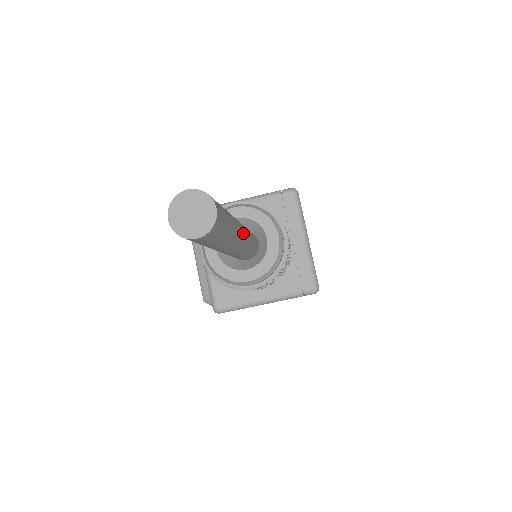
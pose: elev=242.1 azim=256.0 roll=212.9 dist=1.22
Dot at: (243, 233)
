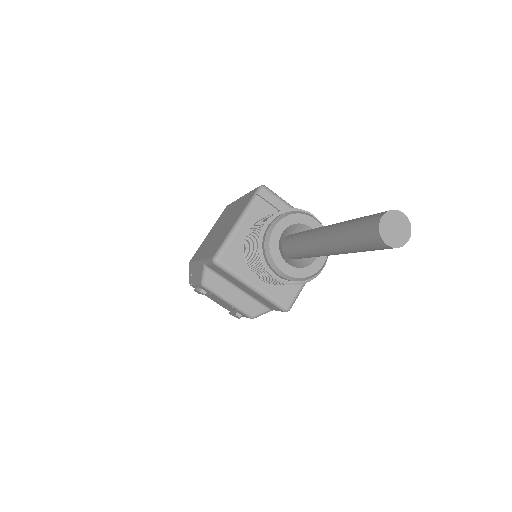
Dot at: occluded
